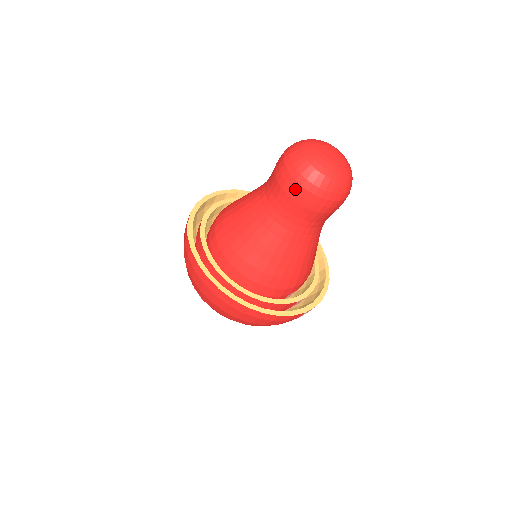
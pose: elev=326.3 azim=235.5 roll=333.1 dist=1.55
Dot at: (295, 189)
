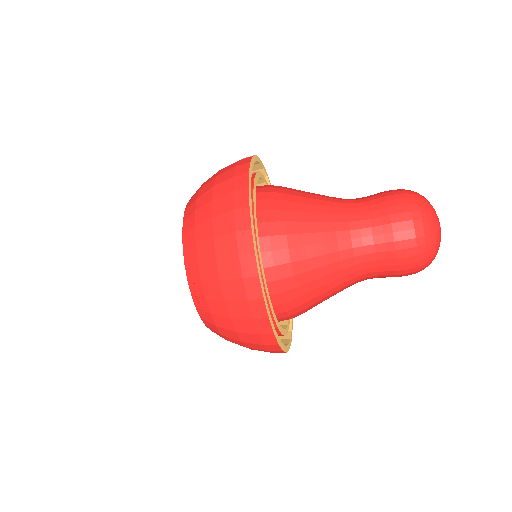
Dot at: (410, 261)
